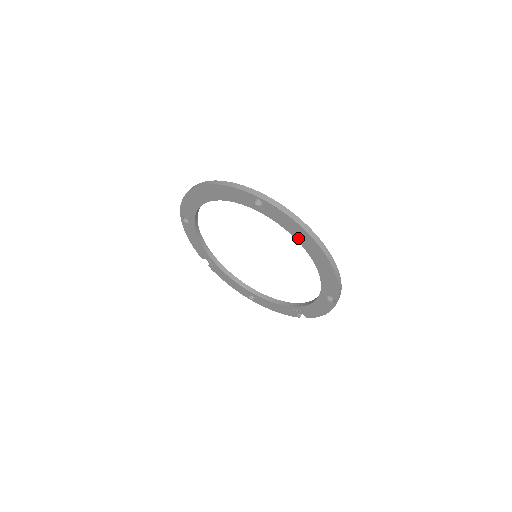
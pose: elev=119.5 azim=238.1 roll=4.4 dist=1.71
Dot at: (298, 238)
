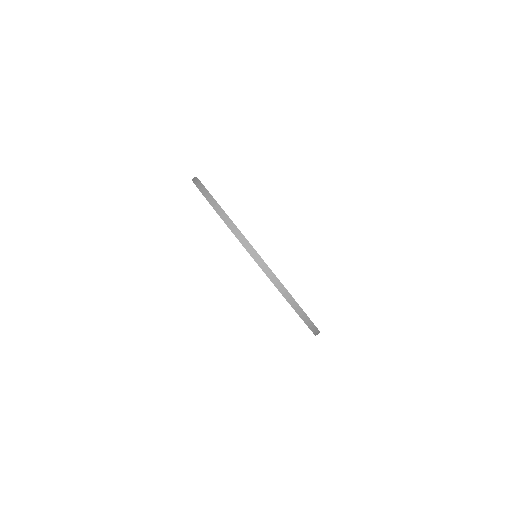
Dot at: occluded
